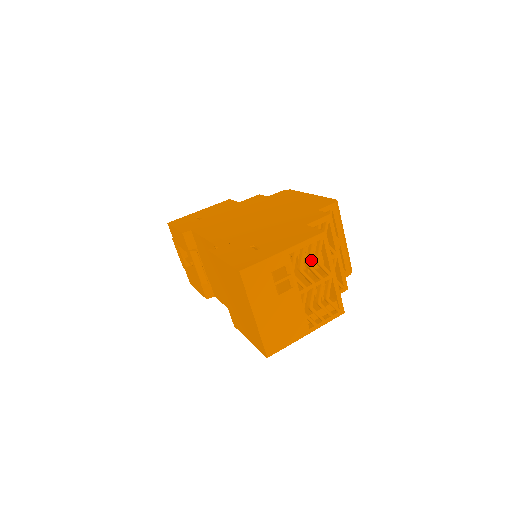
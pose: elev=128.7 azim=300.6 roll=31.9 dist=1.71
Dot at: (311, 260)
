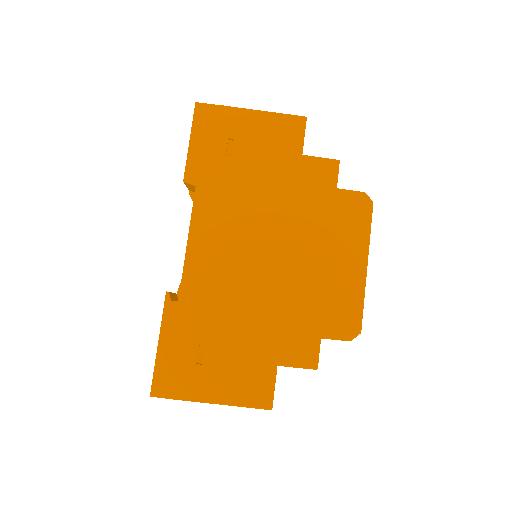
Dot at: occluded
